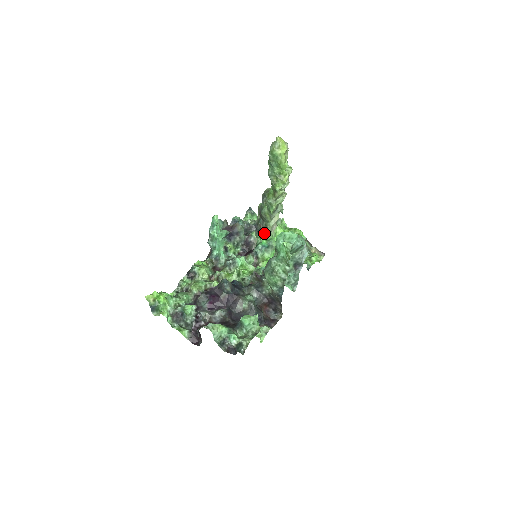
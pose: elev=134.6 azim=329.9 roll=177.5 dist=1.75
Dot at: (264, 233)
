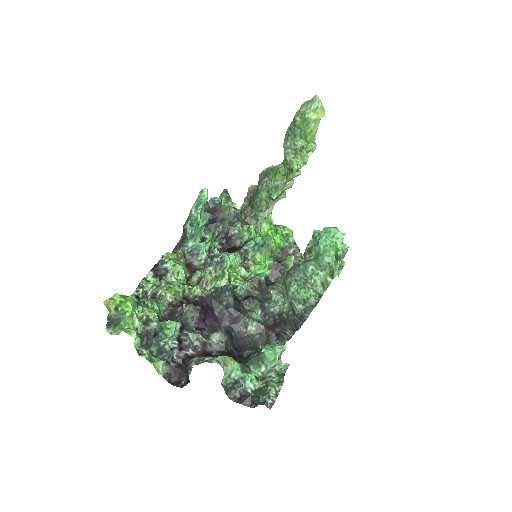
Dot at: (255, 226)
